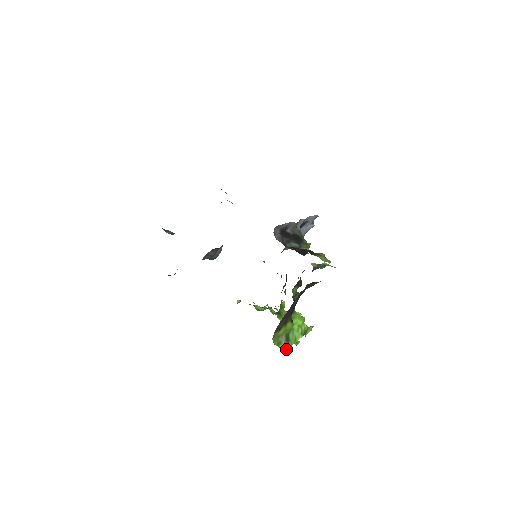
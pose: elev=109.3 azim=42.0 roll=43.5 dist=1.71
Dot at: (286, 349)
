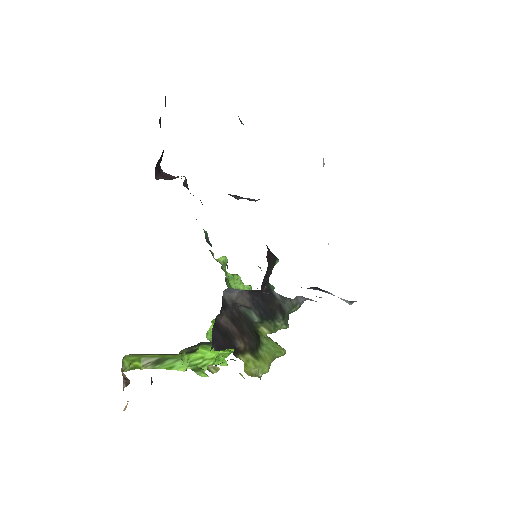
Dot at: (142, 369)
